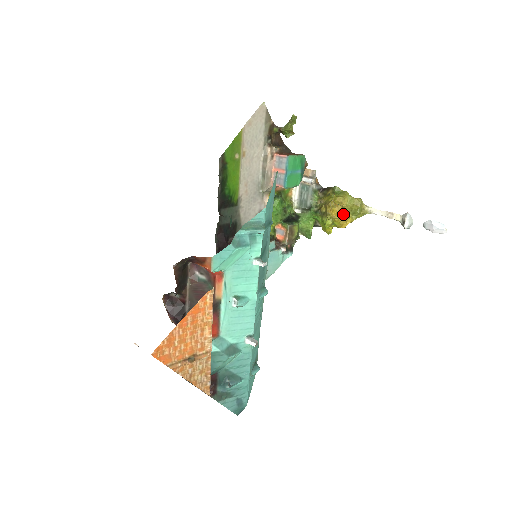
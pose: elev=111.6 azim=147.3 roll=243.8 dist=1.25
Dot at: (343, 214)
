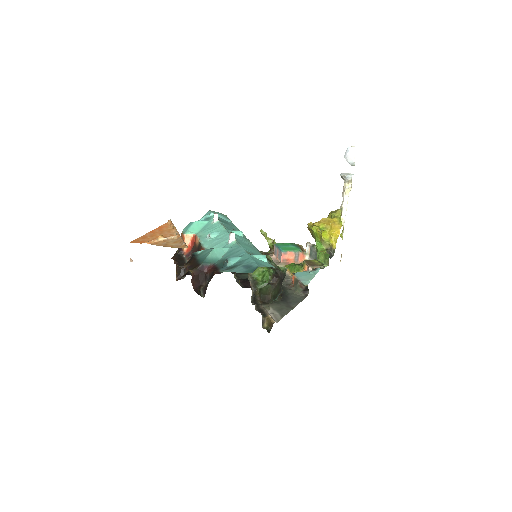
Dot at: occluded
